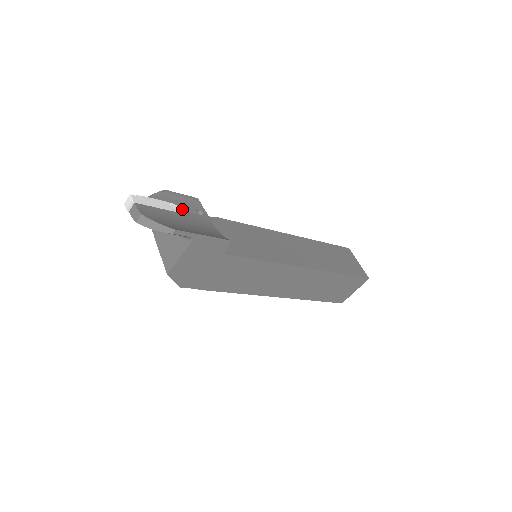
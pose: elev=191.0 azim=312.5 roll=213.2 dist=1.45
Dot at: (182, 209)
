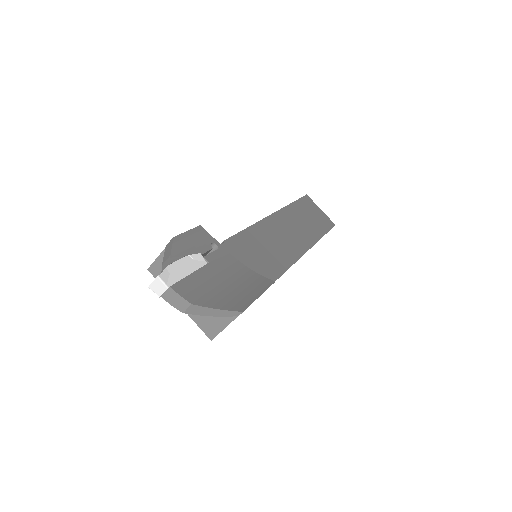
Dot at: (201, 255)
